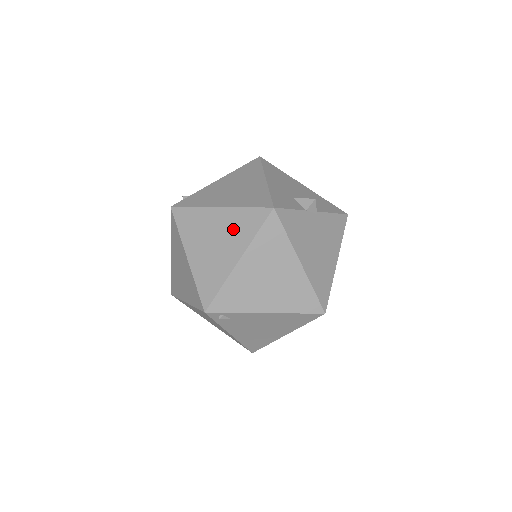
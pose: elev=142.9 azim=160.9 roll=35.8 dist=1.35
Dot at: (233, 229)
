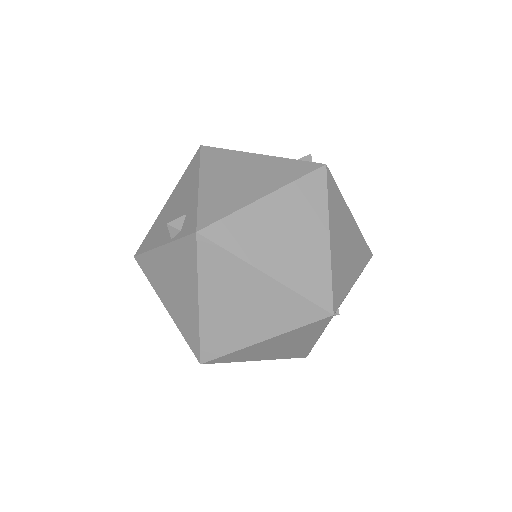
Dot at: (300, 209)
